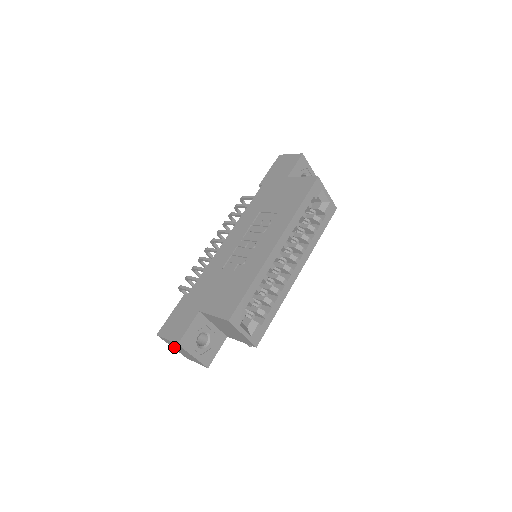
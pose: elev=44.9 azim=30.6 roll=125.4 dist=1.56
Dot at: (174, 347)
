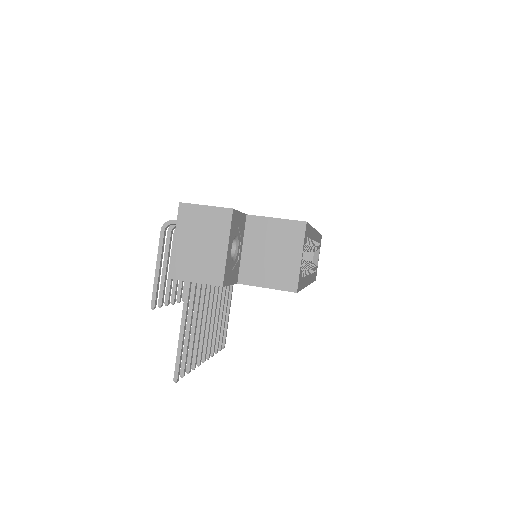
Dot at: (185, 236)
